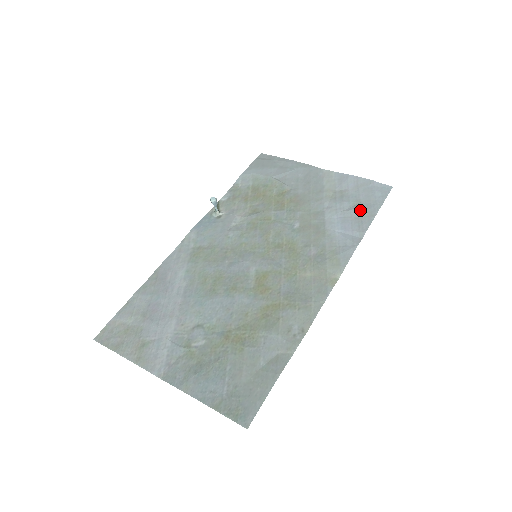
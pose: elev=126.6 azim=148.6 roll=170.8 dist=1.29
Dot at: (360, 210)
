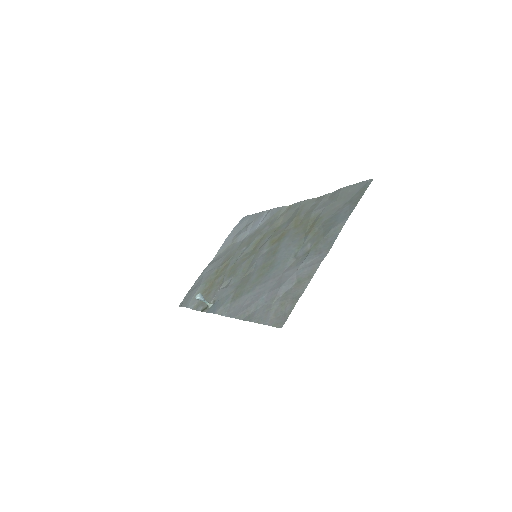
Dot at: (250, 222)
